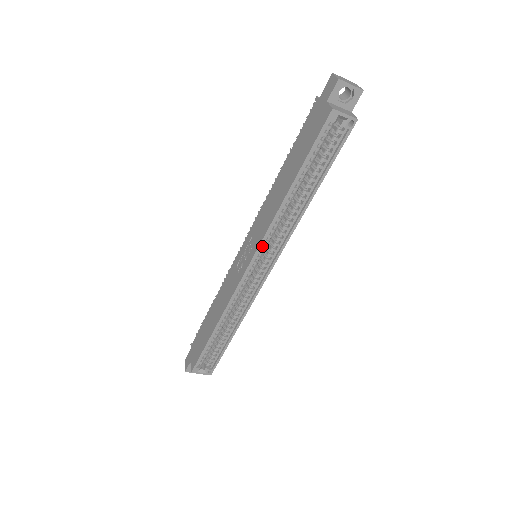
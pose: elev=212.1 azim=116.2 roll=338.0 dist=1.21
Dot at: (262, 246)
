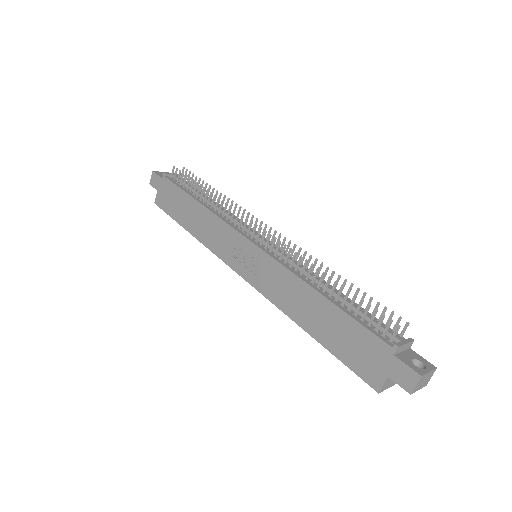
Dot at: (260, 286)
